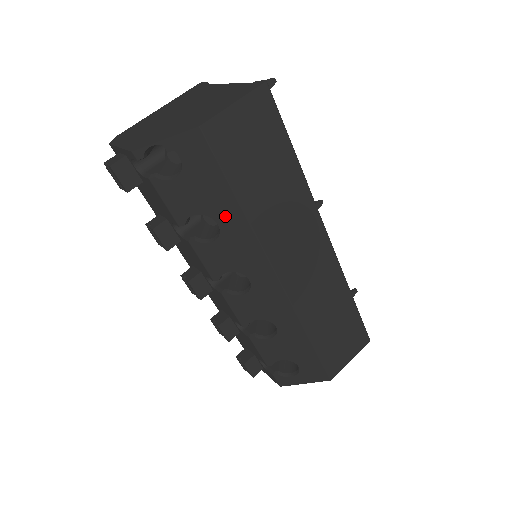
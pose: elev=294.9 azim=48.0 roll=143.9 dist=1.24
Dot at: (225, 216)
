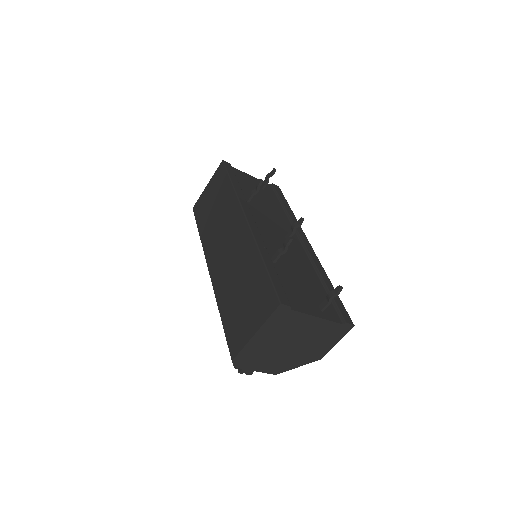
Dot at: occluded
